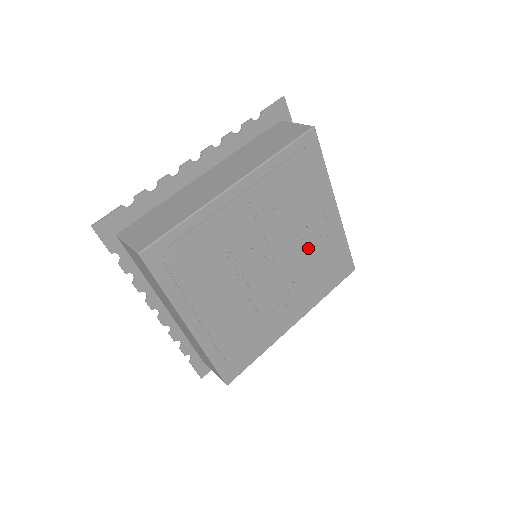
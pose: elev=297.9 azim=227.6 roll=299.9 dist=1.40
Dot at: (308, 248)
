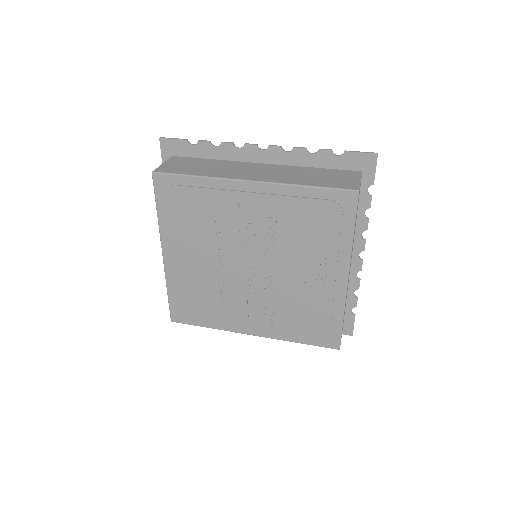
Dot at: (295, 287)
